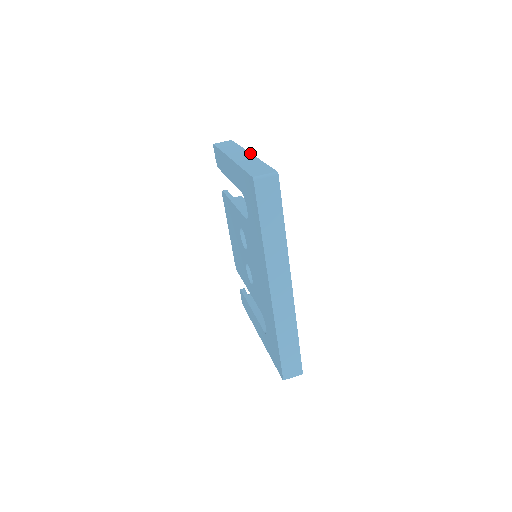
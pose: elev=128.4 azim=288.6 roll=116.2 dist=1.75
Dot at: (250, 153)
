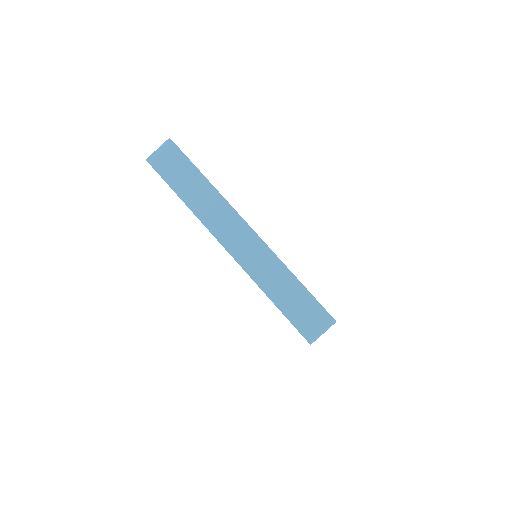
Dot at: (249, 228)
